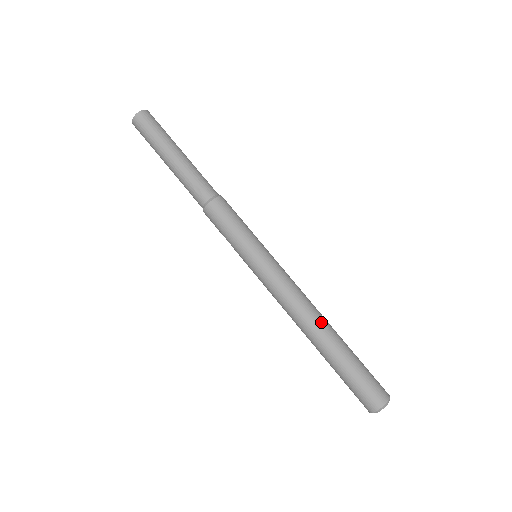
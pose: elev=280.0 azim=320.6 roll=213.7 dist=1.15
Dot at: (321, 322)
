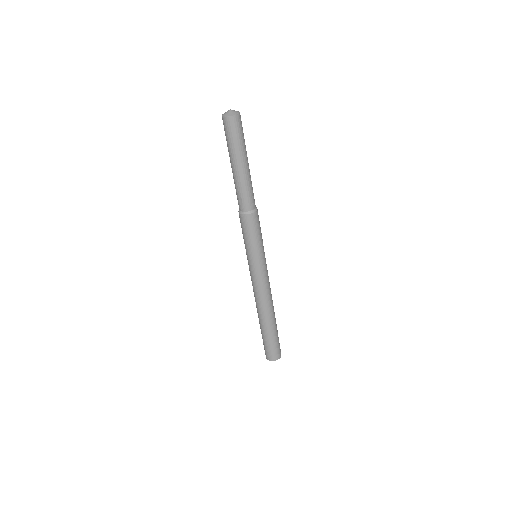
Dot at: (267, 313)
